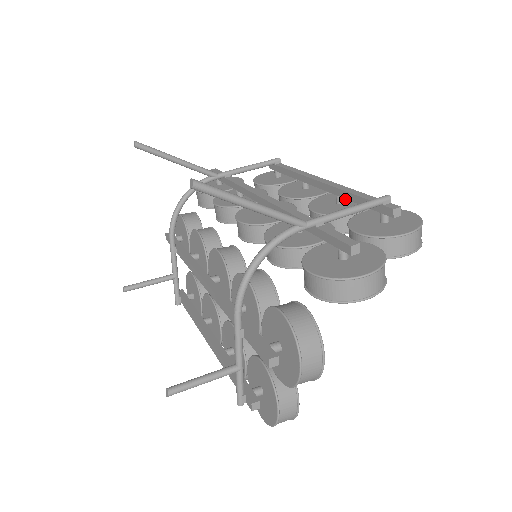
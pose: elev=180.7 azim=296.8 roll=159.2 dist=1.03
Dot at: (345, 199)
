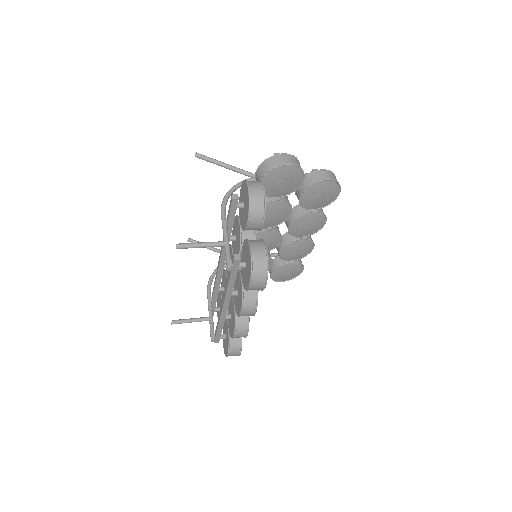
Dot at: occluded
